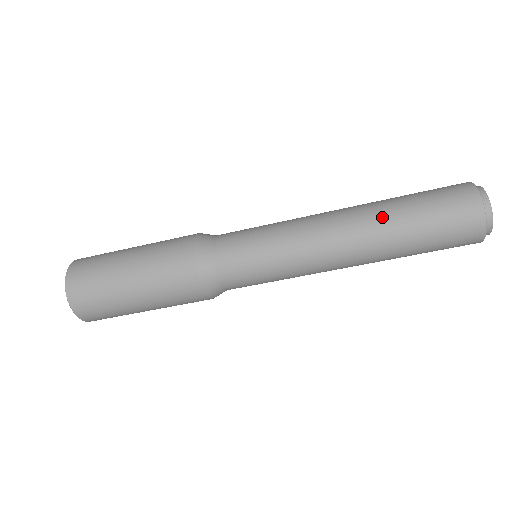
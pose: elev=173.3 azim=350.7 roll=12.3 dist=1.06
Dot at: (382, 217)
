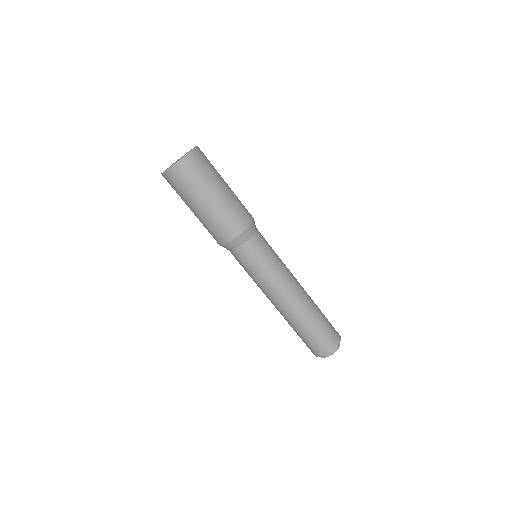
Dot at: (299, 321)
